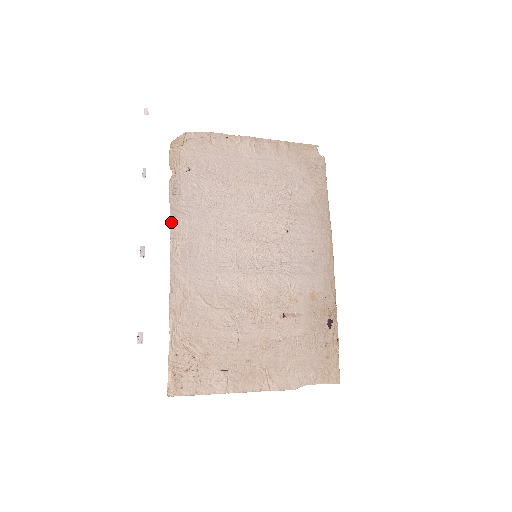
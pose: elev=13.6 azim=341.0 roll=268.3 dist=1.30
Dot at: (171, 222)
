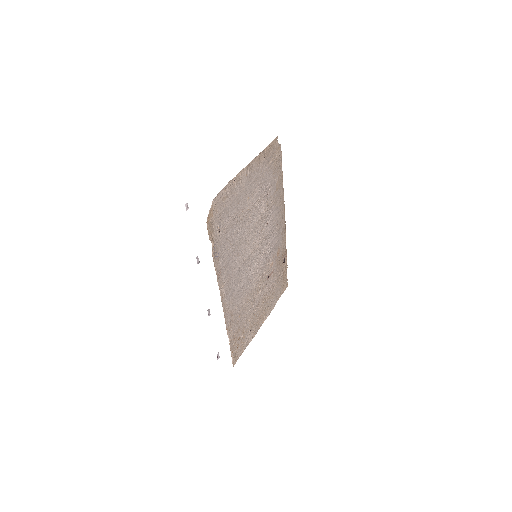
Dot at: (218, 279)
